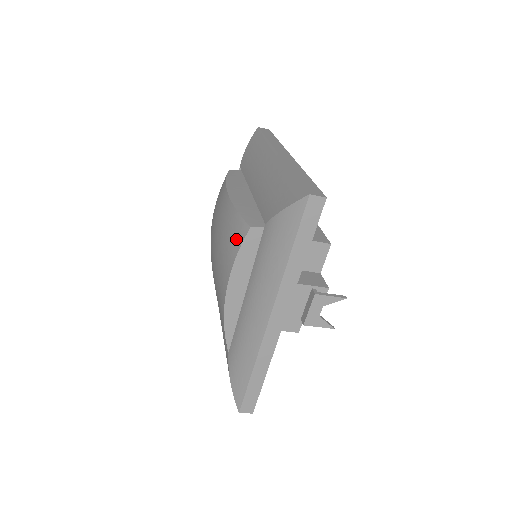
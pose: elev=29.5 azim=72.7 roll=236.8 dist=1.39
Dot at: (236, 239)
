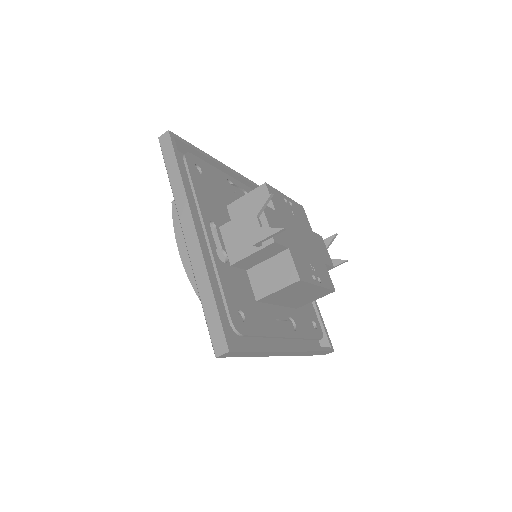
Dot at: occluded
